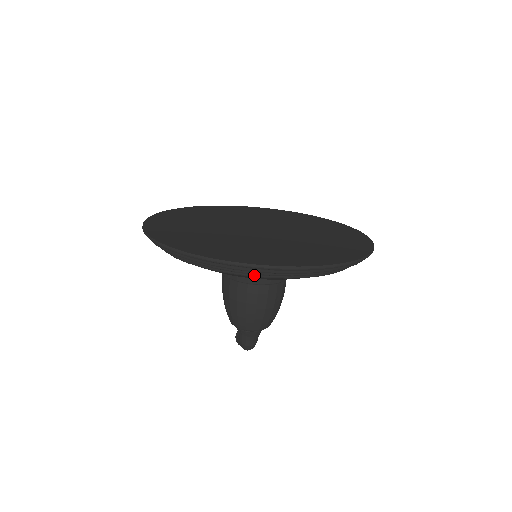
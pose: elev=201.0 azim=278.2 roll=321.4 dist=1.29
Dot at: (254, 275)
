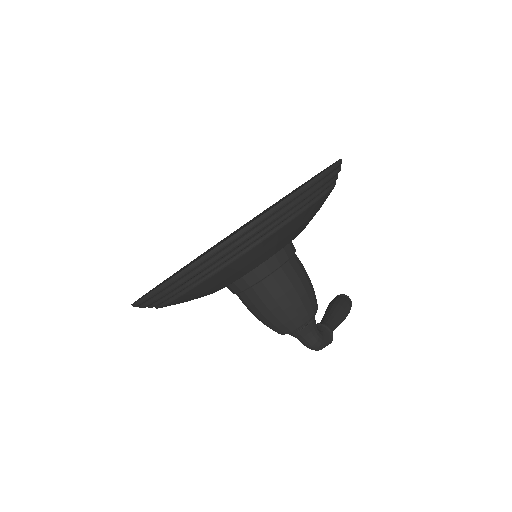
Dot at: (180, 294)
